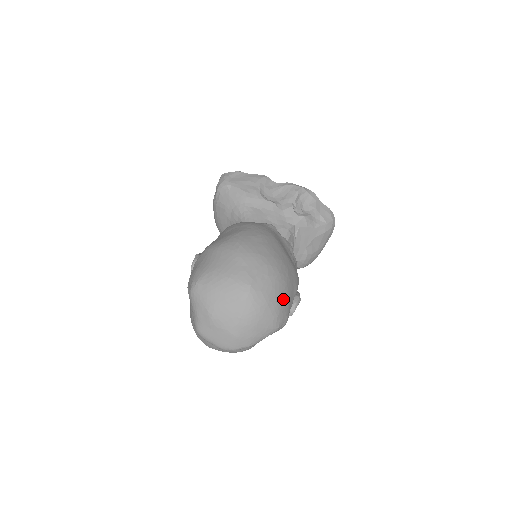
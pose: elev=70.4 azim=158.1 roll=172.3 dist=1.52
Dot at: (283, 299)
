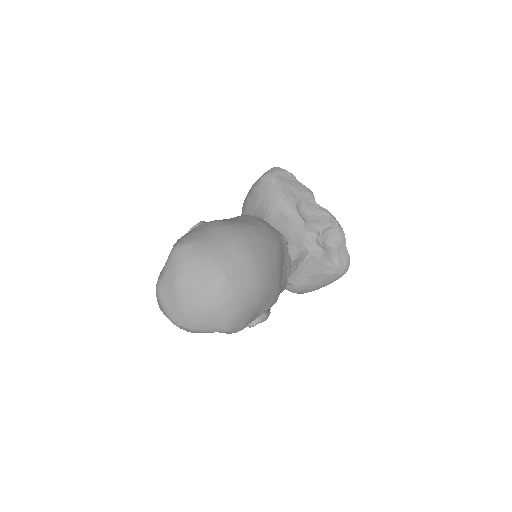
Dot at: (249, 309)
